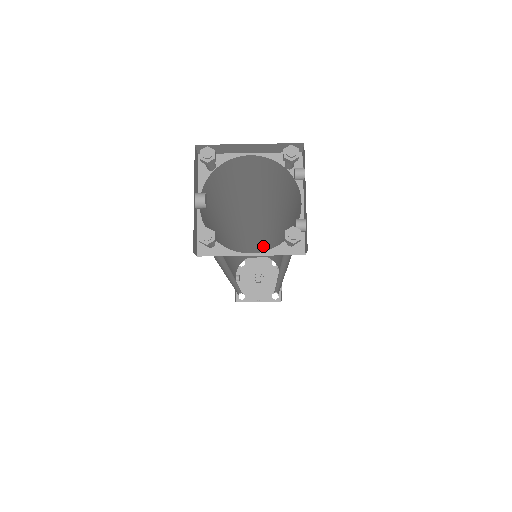
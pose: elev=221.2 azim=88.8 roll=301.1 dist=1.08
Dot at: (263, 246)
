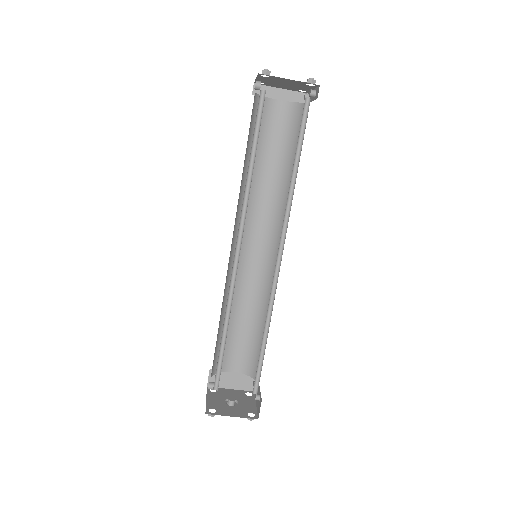
Dot at: (247, 326)
